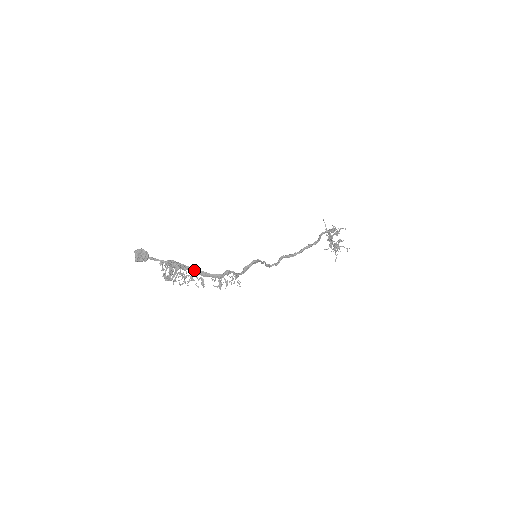
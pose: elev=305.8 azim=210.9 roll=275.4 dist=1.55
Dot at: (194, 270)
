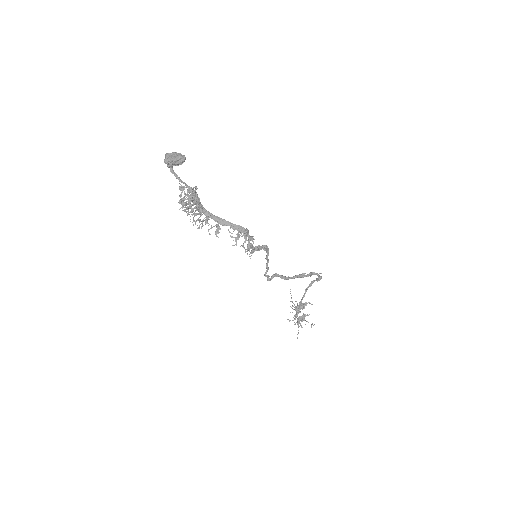
Dot at: (211, 215)
